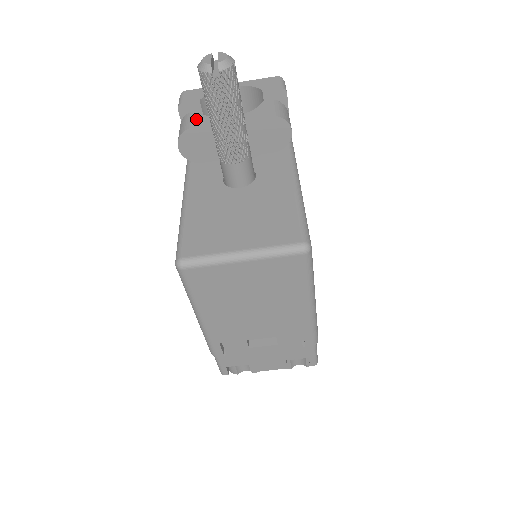
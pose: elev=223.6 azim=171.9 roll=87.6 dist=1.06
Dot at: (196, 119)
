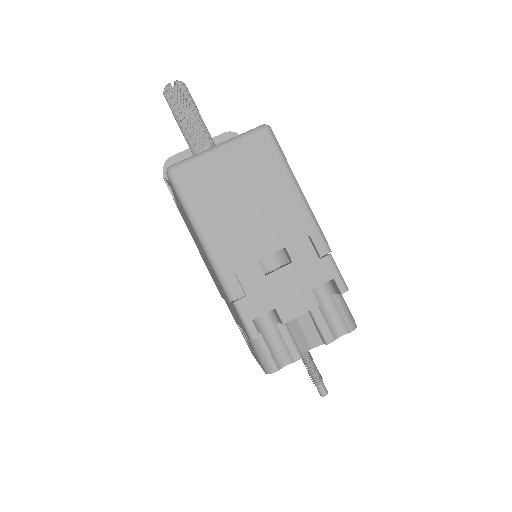
Dot at: occluded
